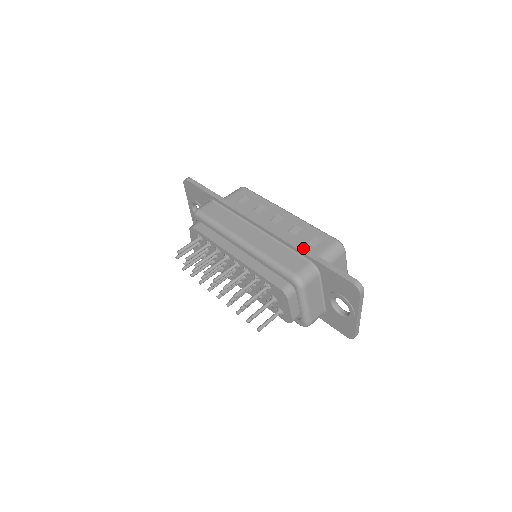
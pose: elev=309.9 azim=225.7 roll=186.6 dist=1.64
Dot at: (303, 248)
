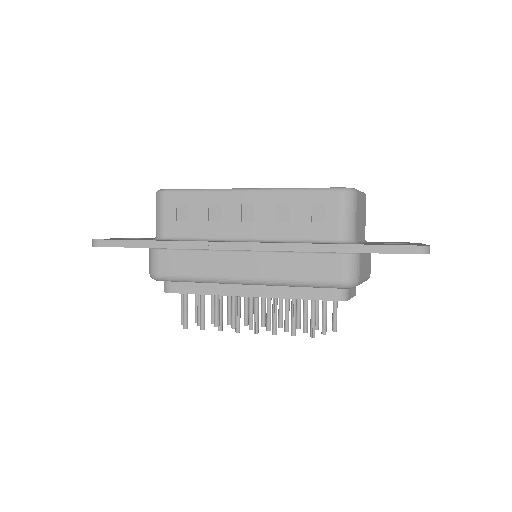
Dot at: (324, 246)
